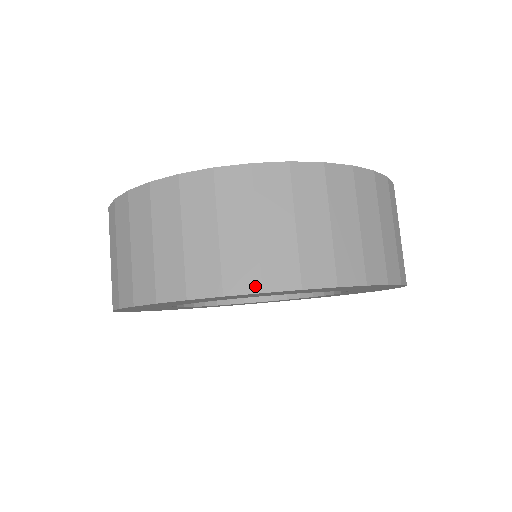
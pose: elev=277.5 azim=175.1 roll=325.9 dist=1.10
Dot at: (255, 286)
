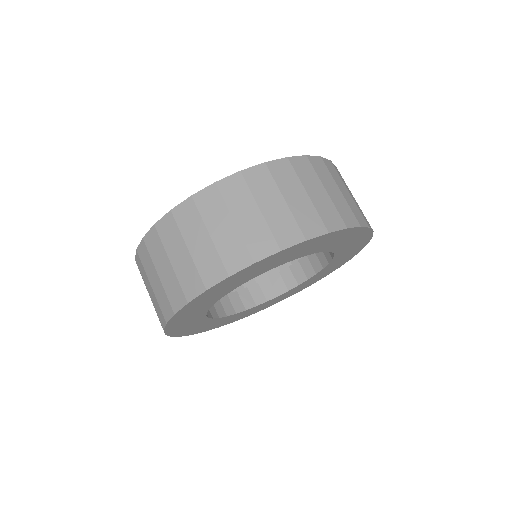
Dot at: (356, 223)
